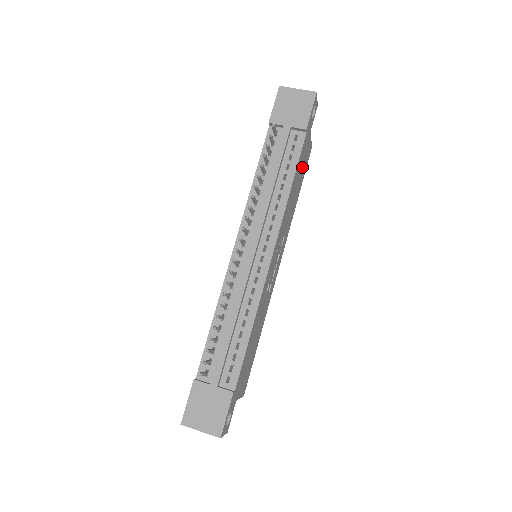
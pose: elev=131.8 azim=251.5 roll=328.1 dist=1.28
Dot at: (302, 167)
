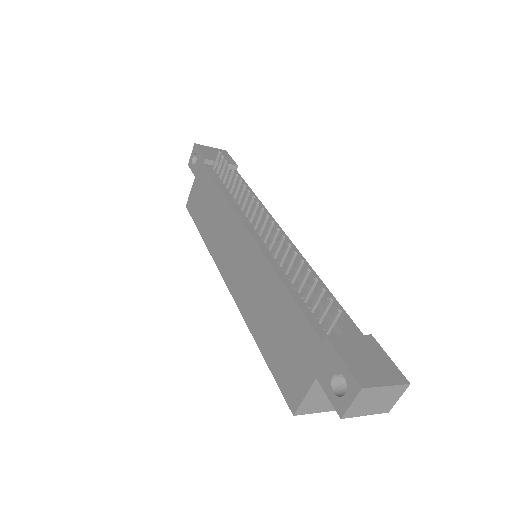
Dot at: occluded
